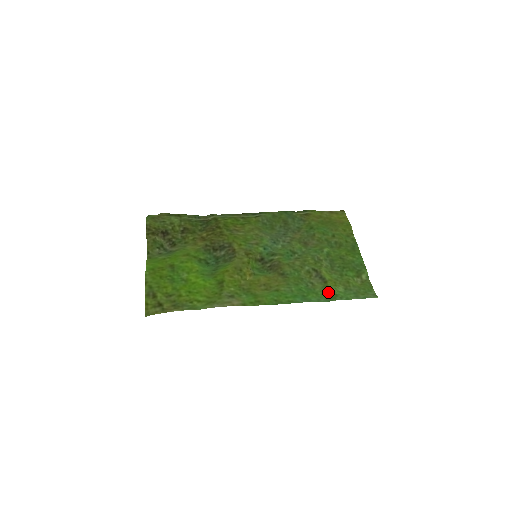
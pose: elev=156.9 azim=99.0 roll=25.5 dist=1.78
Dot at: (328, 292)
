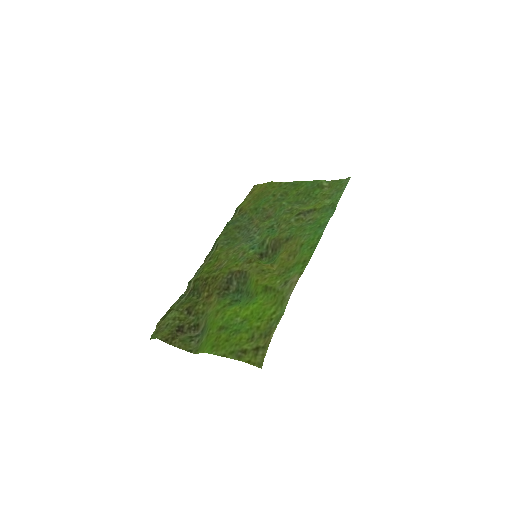
Dot at: (326, 209)
